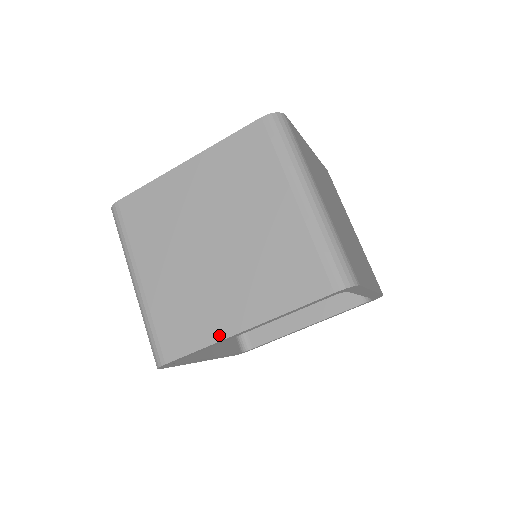
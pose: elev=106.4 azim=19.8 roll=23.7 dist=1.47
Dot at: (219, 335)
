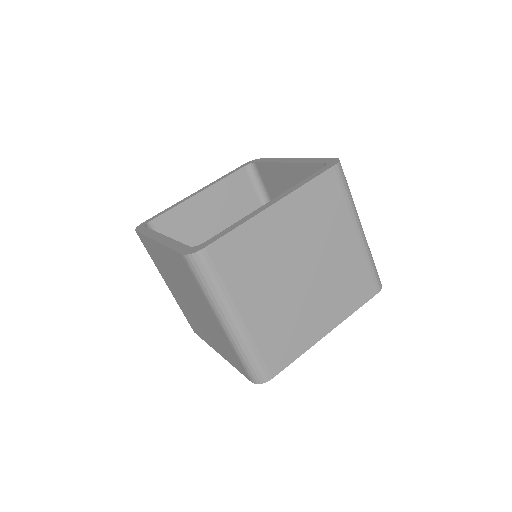
Dot at: (210, 344)
